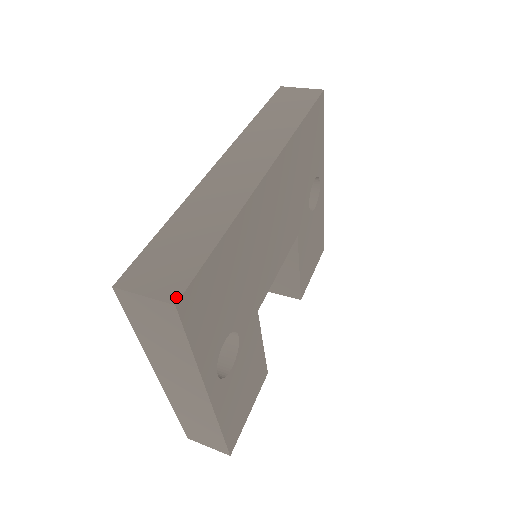
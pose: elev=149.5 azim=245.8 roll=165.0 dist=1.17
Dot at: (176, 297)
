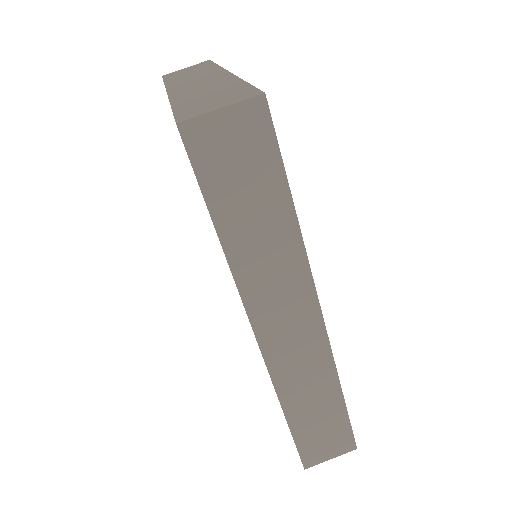
Dot at: (353, 446)
